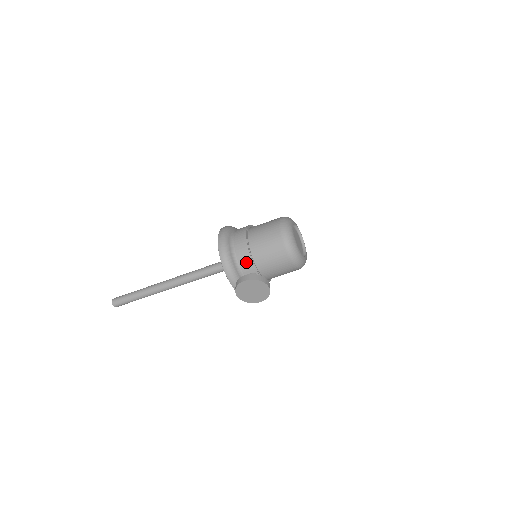
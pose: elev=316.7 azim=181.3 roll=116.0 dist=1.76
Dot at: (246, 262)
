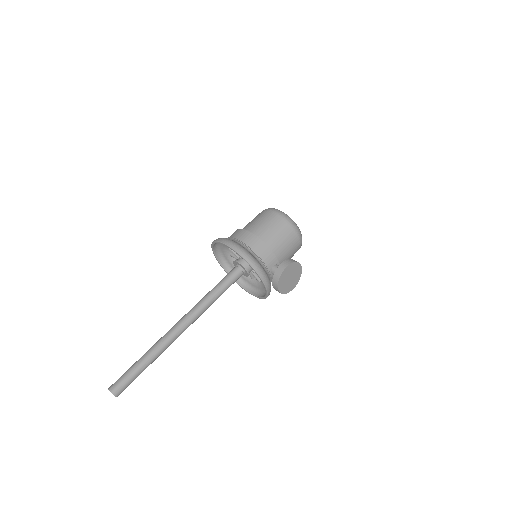
Dot at: (268, 256)
